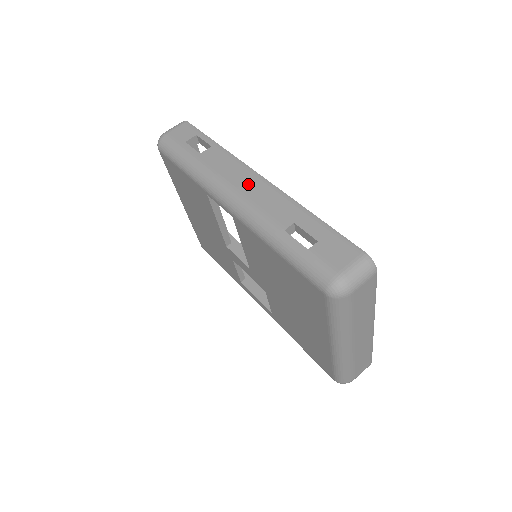
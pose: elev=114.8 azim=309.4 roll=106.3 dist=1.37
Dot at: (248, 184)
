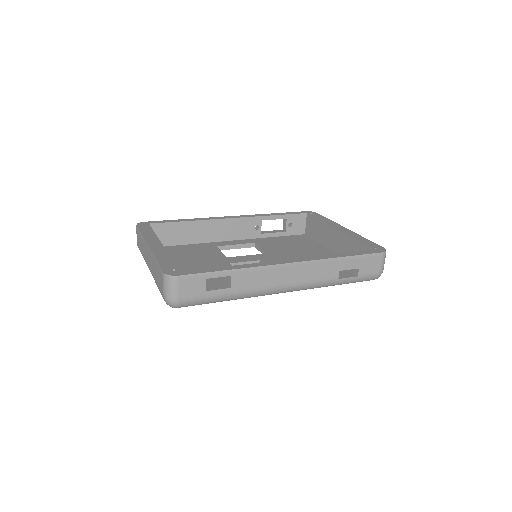
Dot at: (291, 276)
